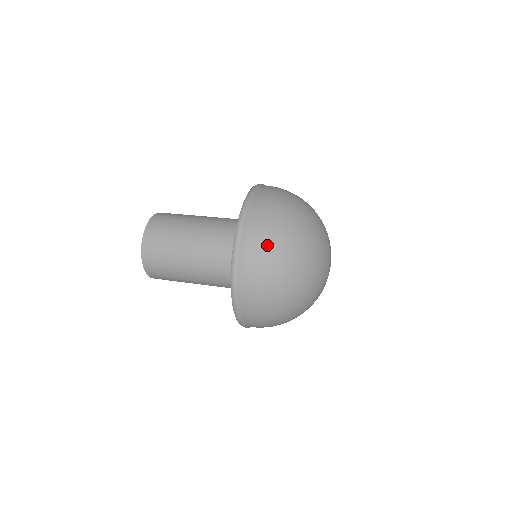
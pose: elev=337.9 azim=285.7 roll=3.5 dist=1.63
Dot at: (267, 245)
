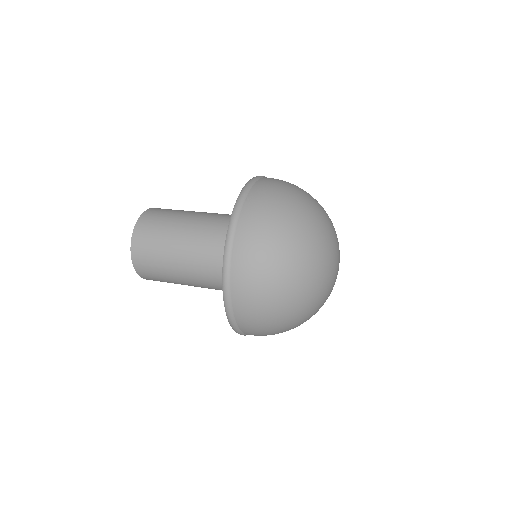
Dot at: (259, 294)
